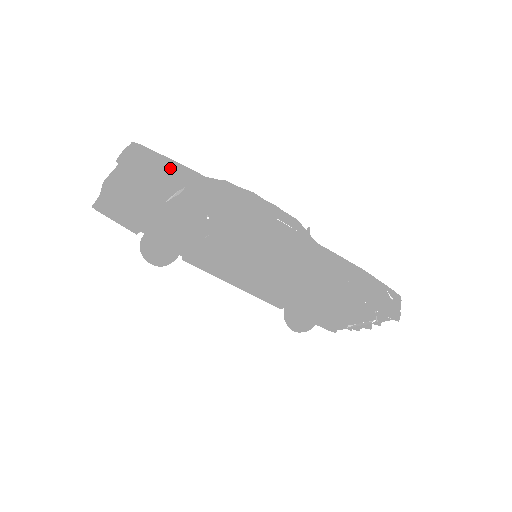
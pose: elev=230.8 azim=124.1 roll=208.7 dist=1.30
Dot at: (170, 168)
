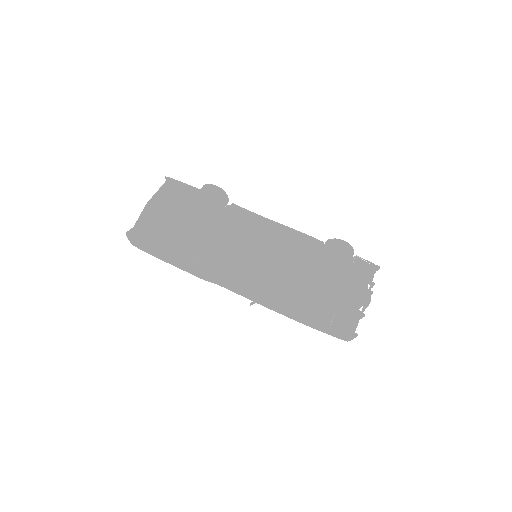
Dot at: occluded
